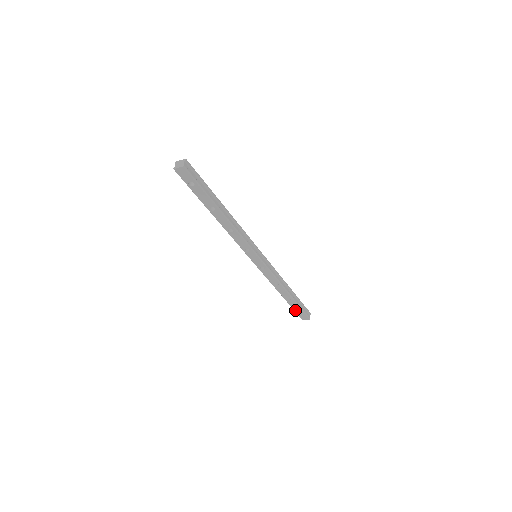
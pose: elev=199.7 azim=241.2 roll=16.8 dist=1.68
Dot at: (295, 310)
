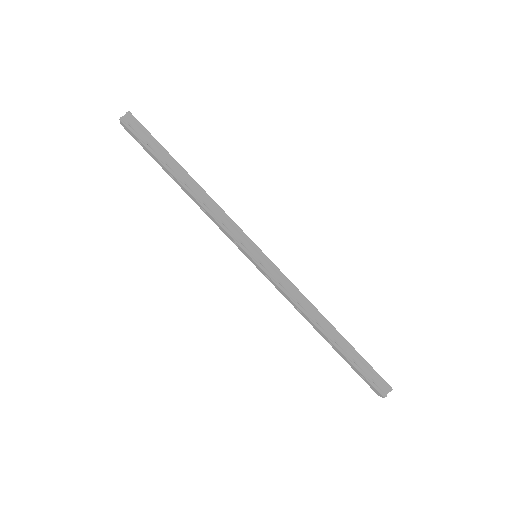
Dot at: (355, 370)
